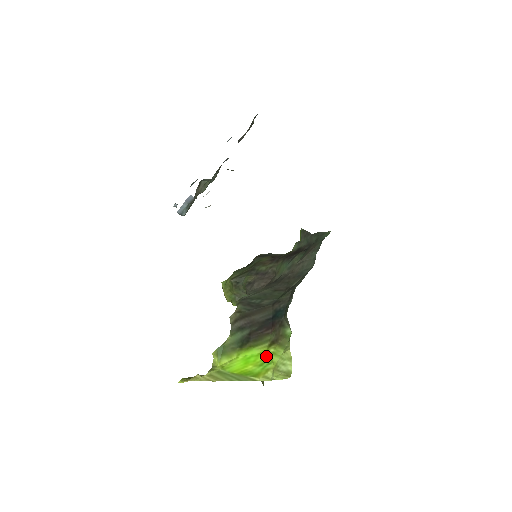
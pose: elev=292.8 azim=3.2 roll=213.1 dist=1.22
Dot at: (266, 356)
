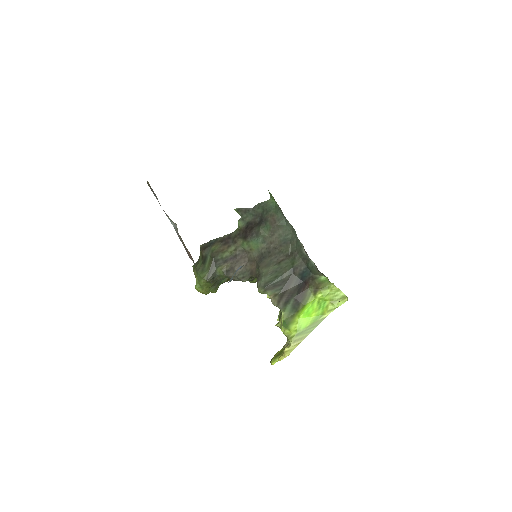
Dot at: (318, 301)
